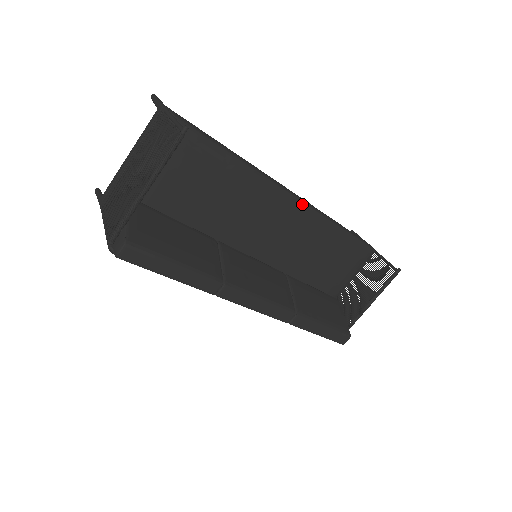
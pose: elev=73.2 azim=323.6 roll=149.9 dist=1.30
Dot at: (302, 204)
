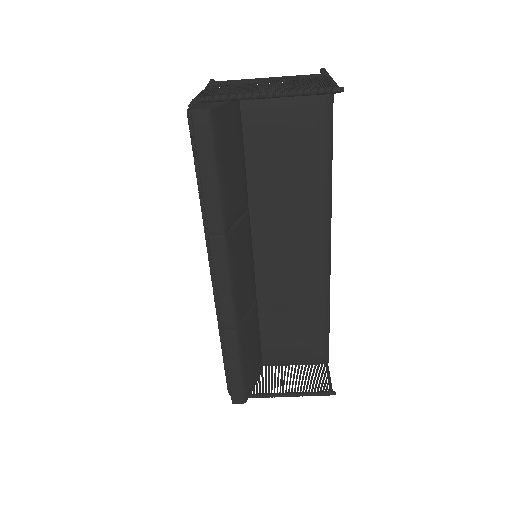
Dot at: (328, 259)
